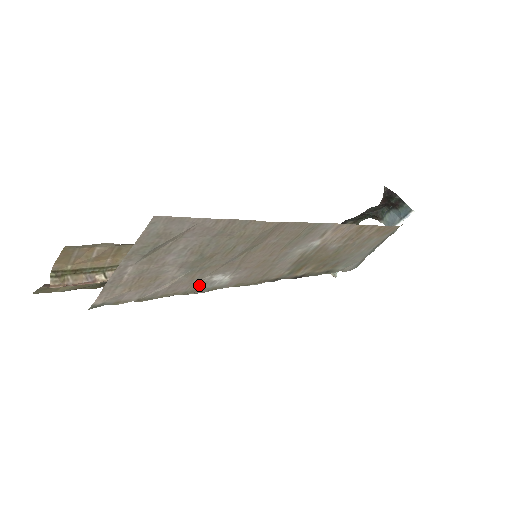
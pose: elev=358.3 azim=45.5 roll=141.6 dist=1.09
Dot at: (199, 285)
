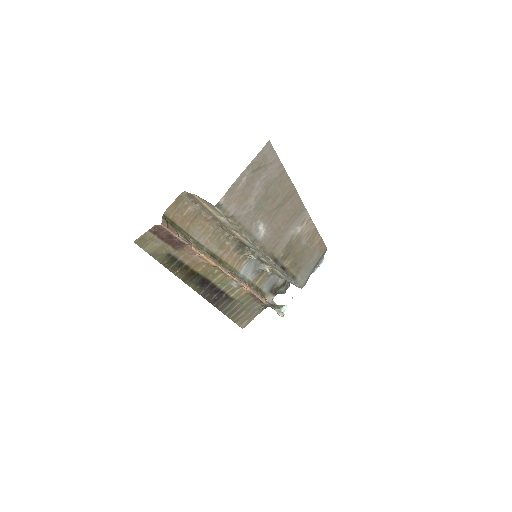
Dot at: (253, 228)
